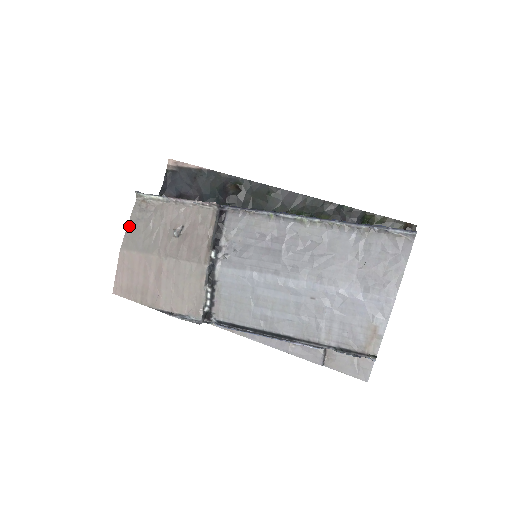
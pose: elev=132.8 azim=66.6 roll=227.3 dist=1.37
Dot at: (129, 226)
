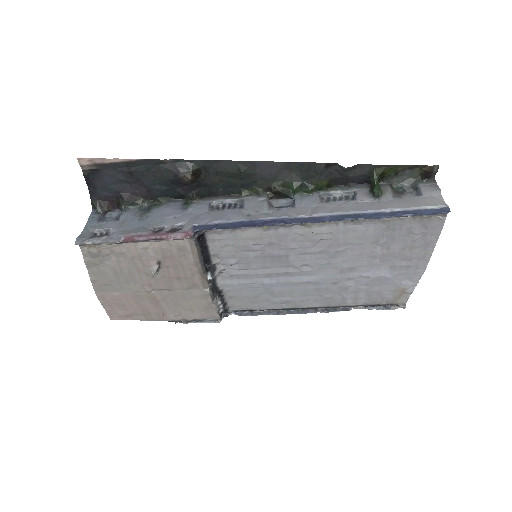
Dot at: (90, 273)
